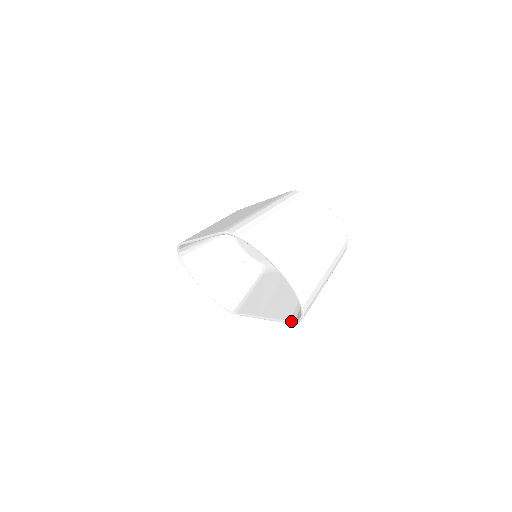
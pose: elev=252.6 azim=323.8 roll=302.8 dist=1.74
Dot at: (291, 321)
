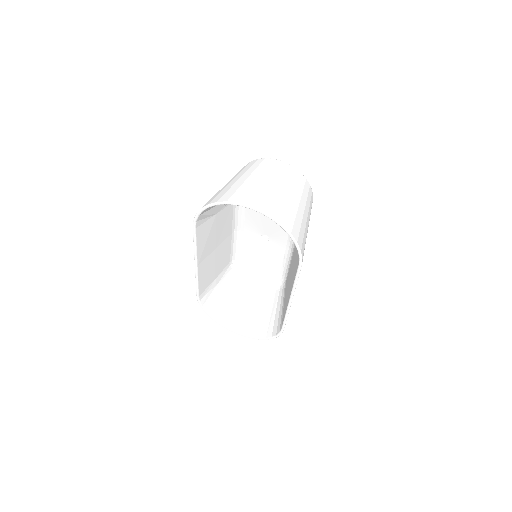
Dot at: (298, 263)
